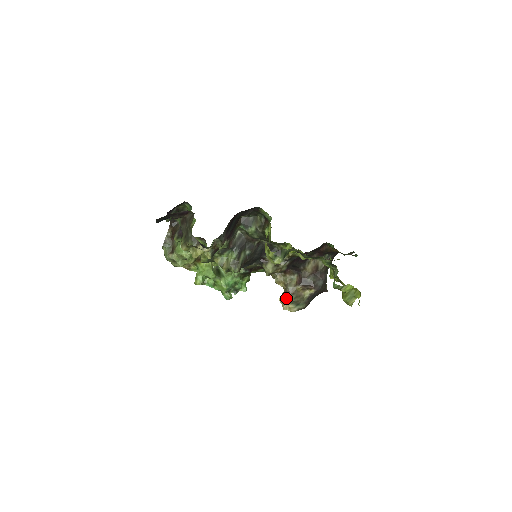
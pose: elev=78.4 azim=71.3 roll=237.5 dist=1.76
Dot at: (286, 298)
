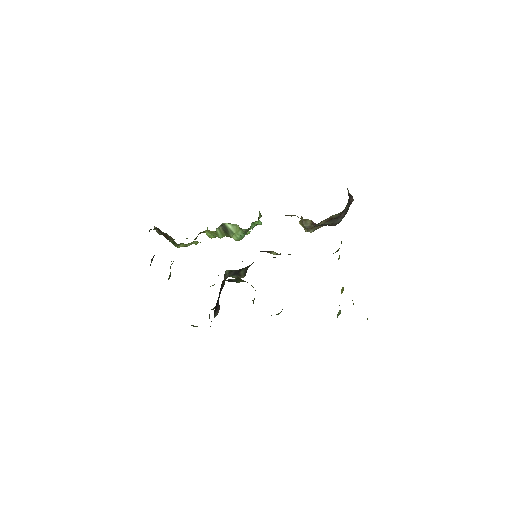
Dot at: occluded
